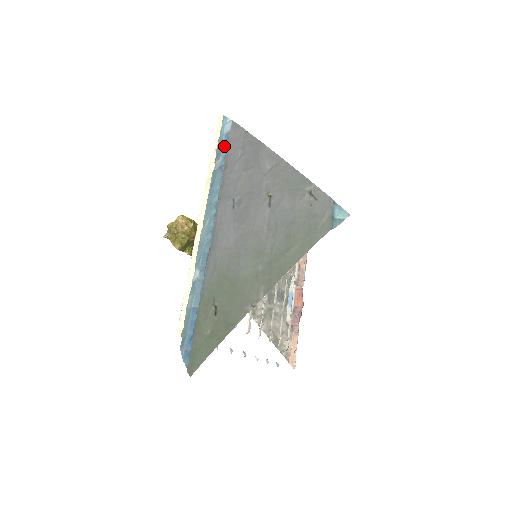
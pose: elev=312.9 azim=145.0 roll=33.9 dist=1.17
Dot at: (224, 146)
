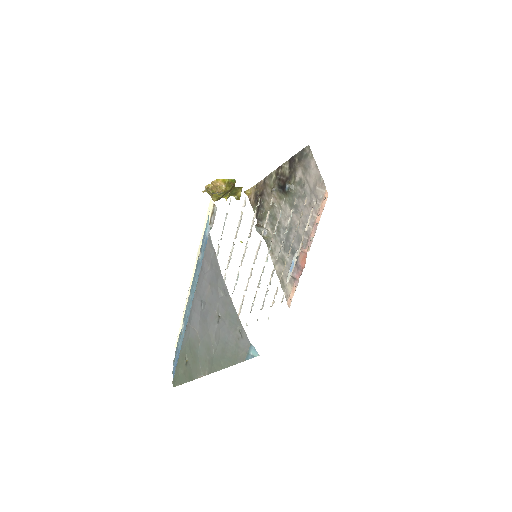
Dot at: (204, 248)
